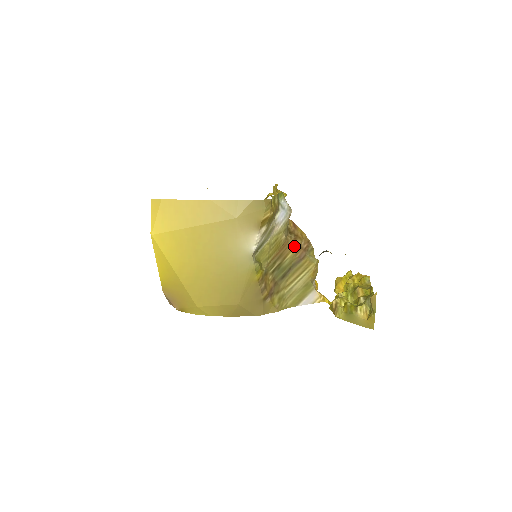
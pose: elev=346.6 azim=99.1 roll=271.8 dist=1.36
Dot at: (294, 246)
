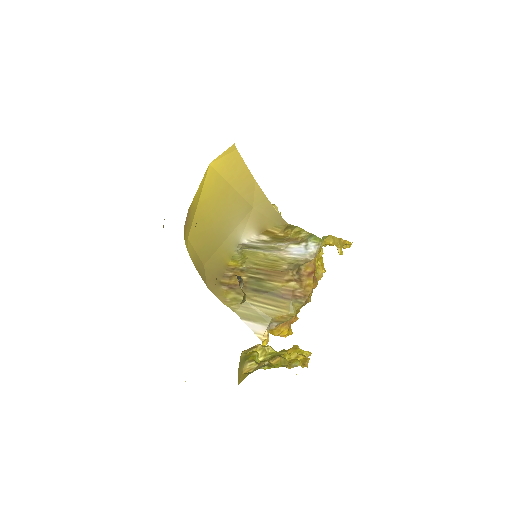
Dot at: (289, 283)
